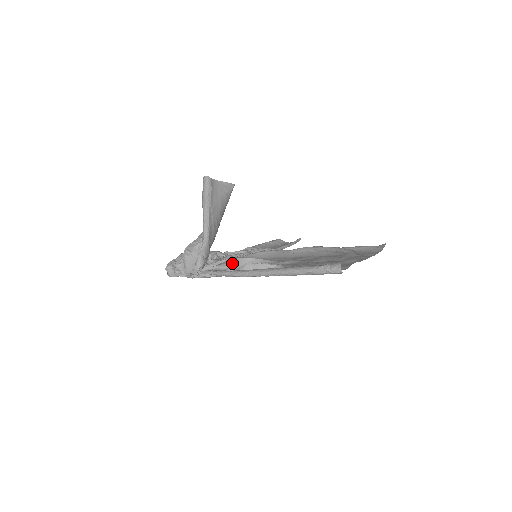
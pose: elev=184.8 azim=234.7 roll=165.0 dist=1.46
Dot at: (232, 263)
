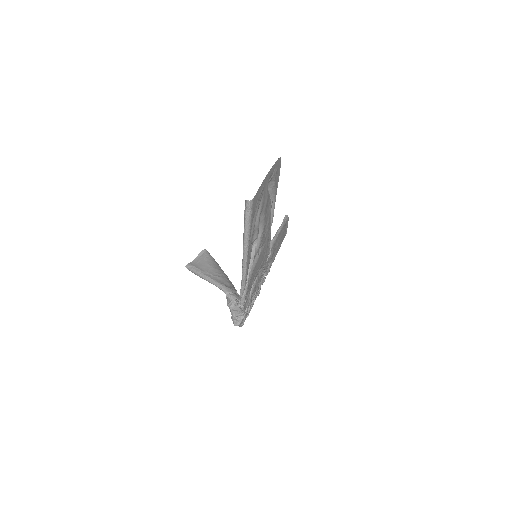
Dot at: occluded
